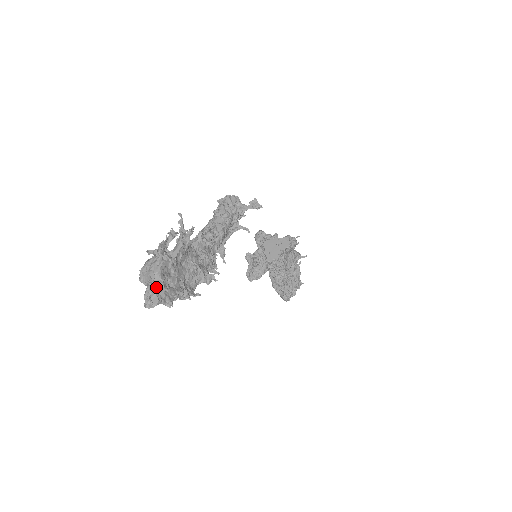
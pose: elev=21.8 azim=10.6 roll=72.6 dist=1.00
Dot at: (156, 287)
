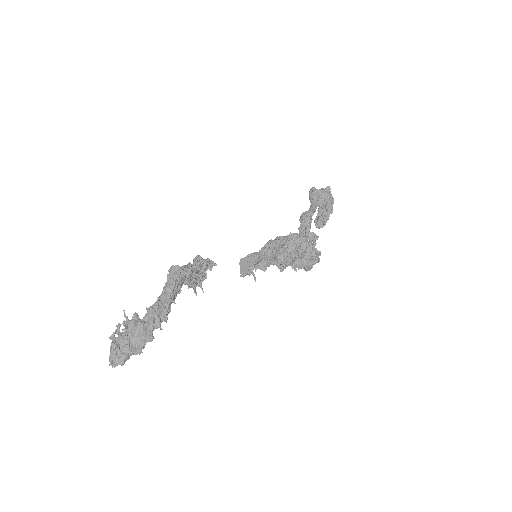
Dot at: (113, 359)
